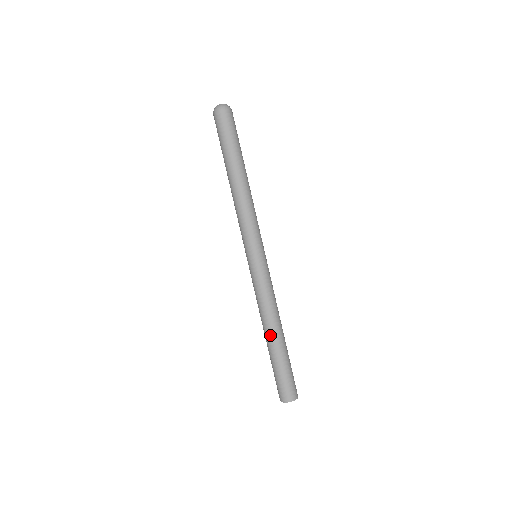
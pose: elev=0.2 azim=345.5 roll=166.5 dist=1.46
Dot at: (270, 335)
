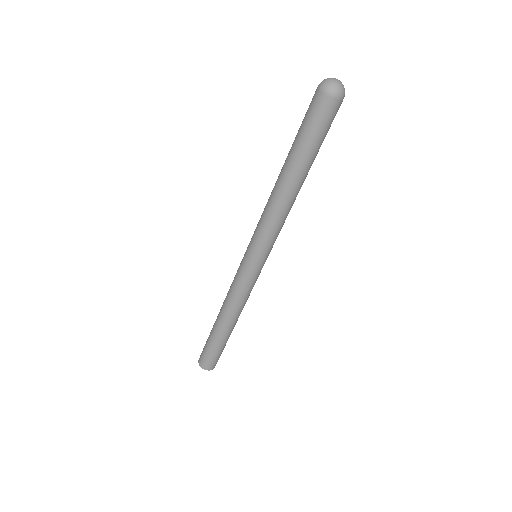
Dot at: (218, 318)
